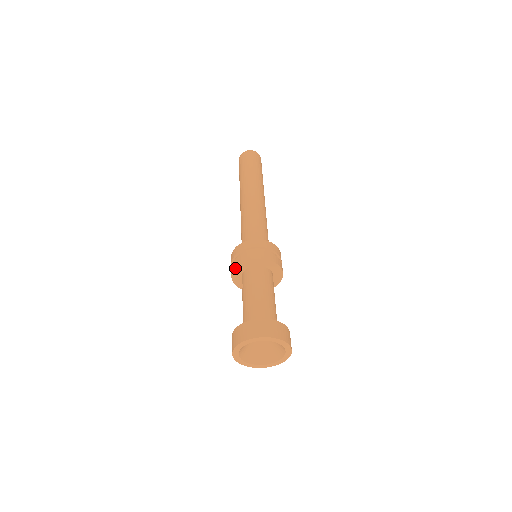
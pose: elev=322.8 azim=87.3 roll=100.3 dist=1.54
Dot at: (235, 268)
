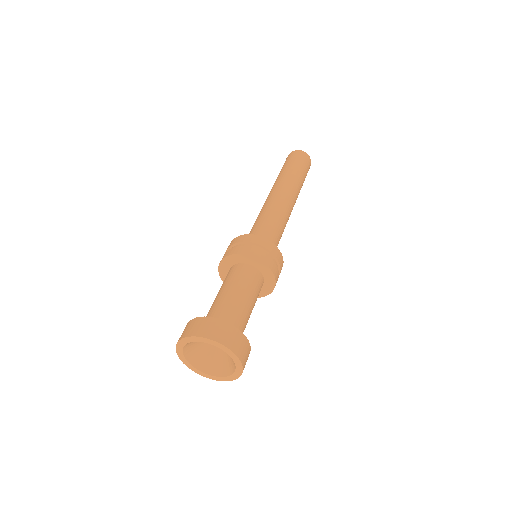
Dot at: (220, 264)
